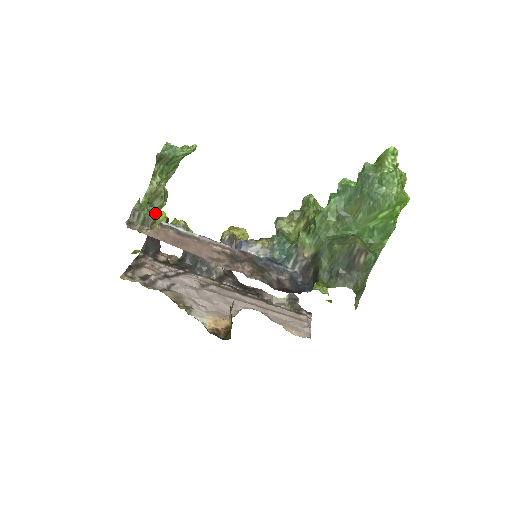
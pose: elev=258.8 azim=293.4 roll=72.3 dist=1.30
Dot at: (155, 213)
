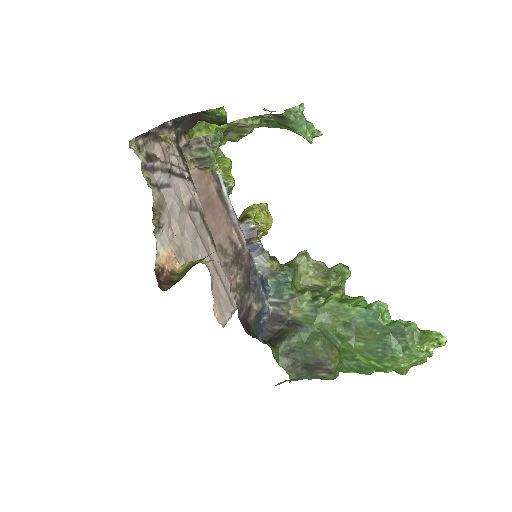
Dot at: (219, 160)
